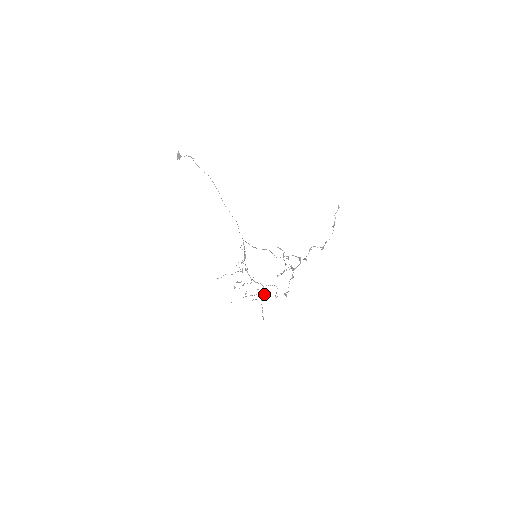
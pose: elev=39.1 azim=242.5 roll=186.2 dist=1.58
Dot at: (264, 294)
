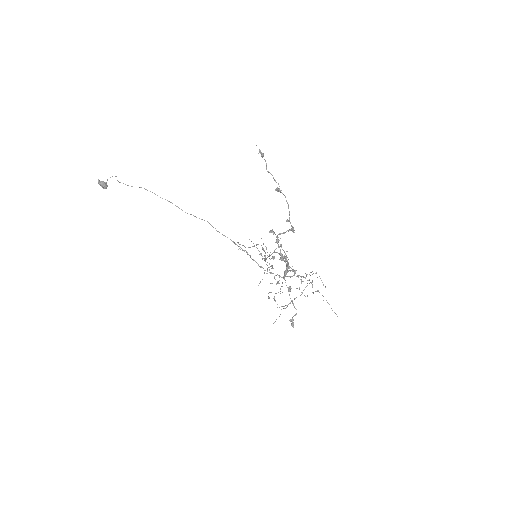
Dot at: (312, 286)
